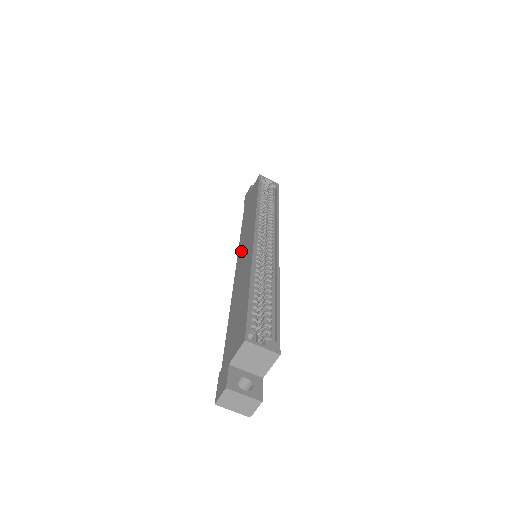
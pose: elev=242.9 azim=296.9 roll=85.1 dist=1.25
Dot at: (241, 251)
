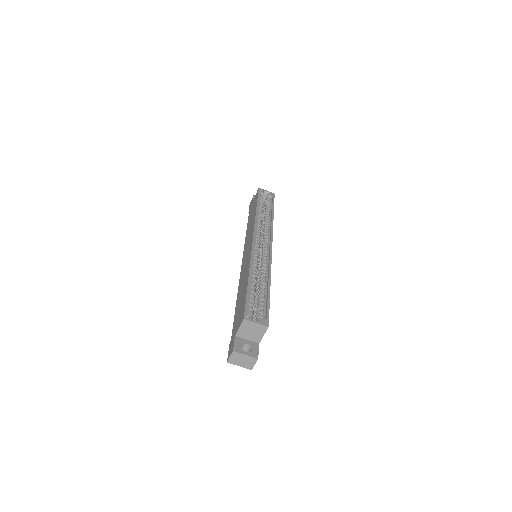
Dot at: (245, 253)
